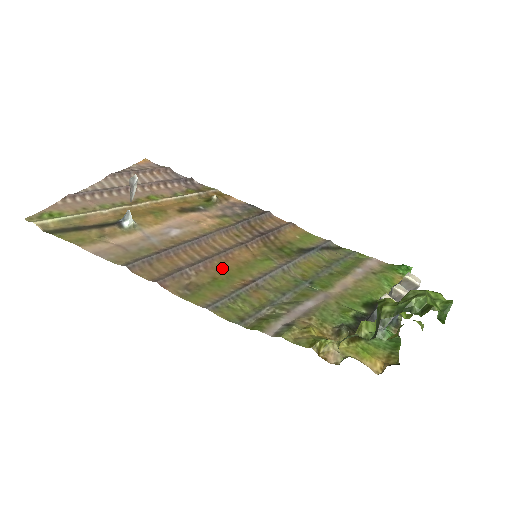
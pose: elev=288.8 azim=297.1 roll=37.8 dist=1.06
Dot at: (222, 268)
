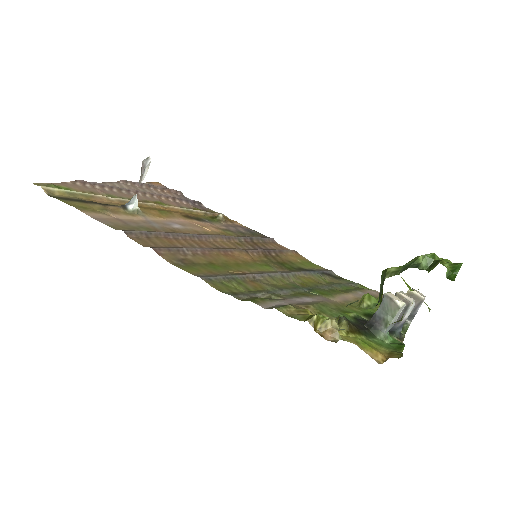
Dot at: (220, 258)
